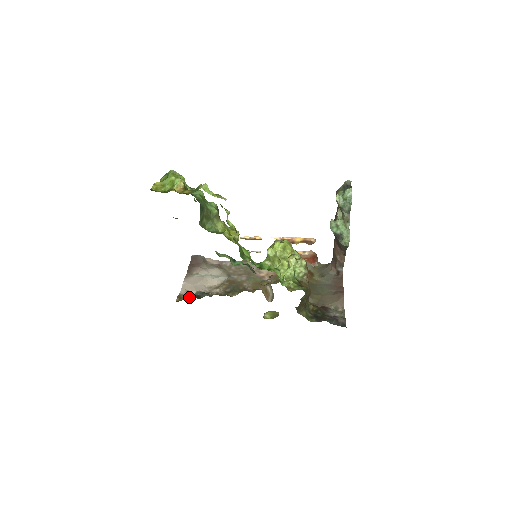
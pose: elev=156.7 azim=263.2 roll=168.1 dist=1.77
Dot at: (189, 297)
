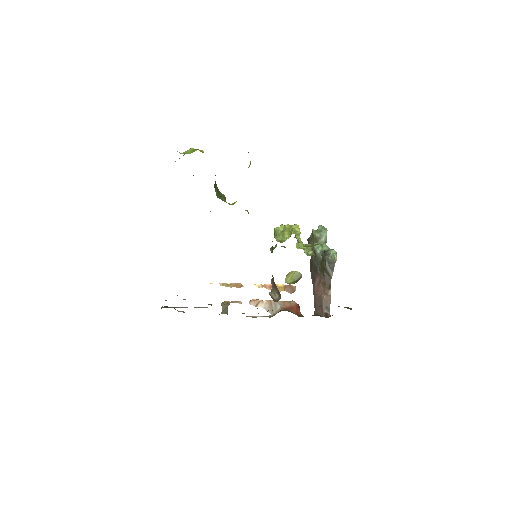
Dot at: occluded
